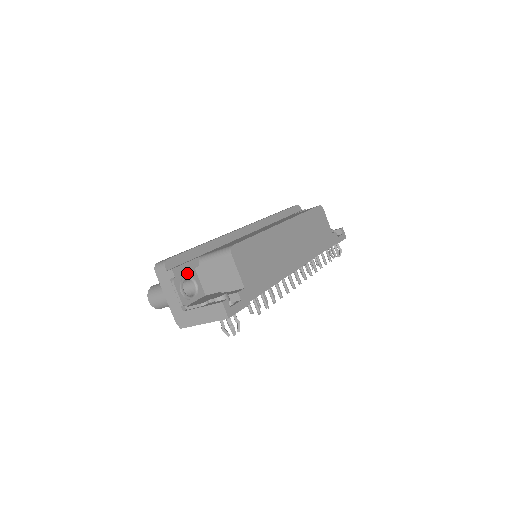
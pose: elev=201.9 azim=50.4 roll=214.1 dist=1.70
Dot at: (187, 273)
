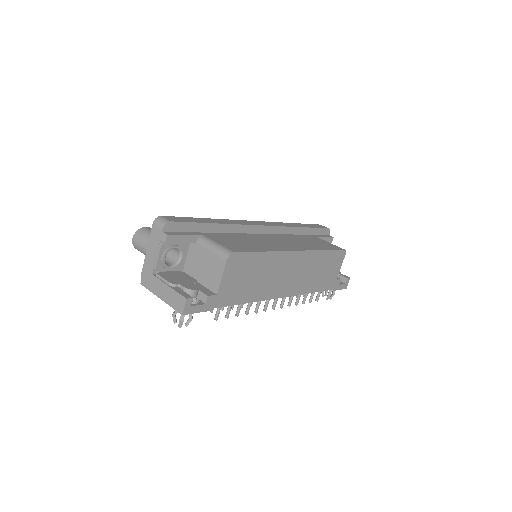
Dot at: (180, 243)
